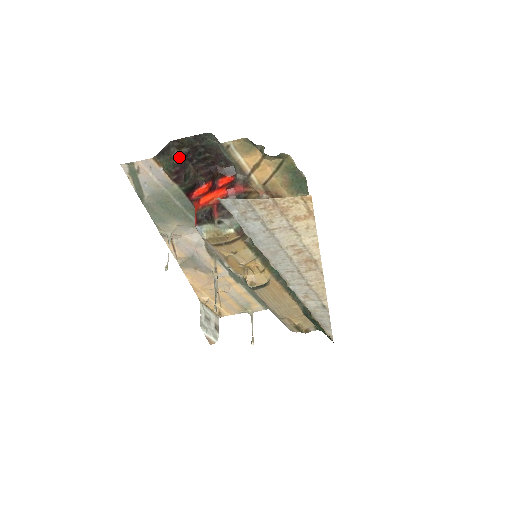
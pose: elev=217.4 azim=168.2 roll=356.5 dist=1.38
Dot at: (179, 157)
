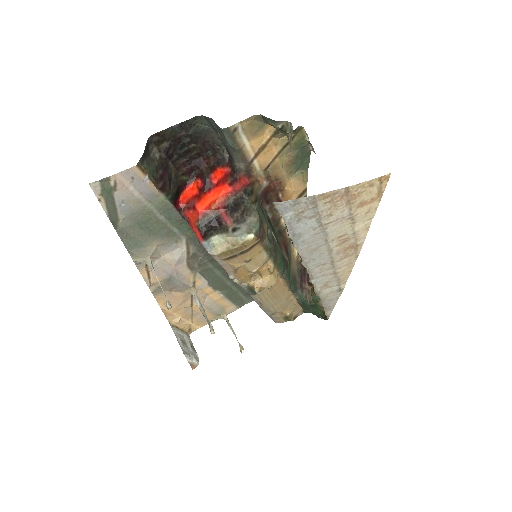
Dot at: (159, 156)
